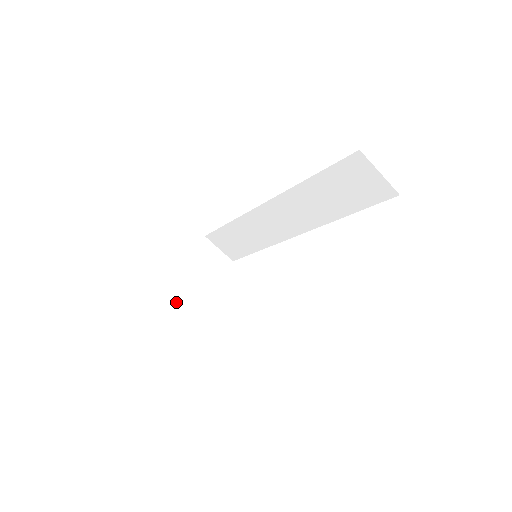
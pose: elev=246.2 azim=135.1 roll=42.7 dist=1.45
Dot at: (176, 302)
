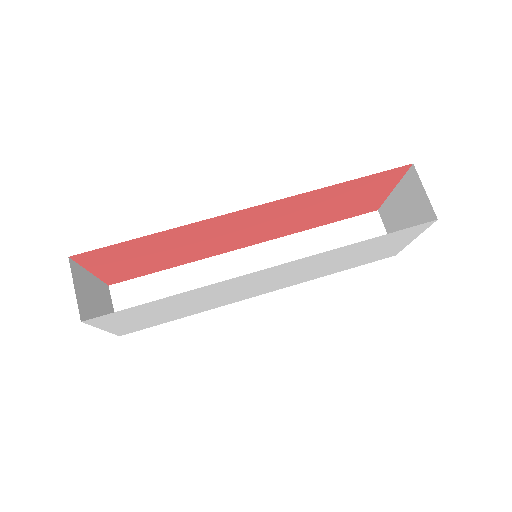
Dot at: (77, 285)
